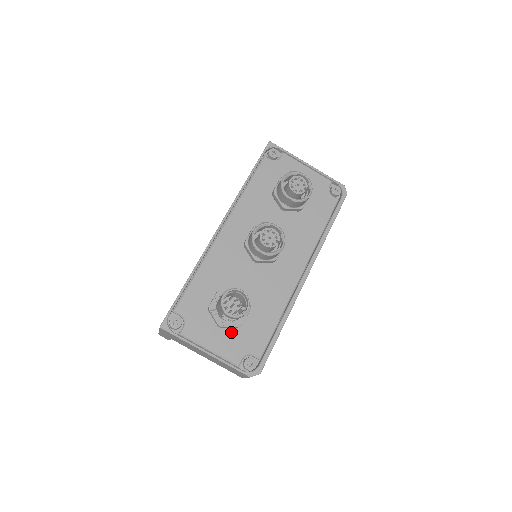
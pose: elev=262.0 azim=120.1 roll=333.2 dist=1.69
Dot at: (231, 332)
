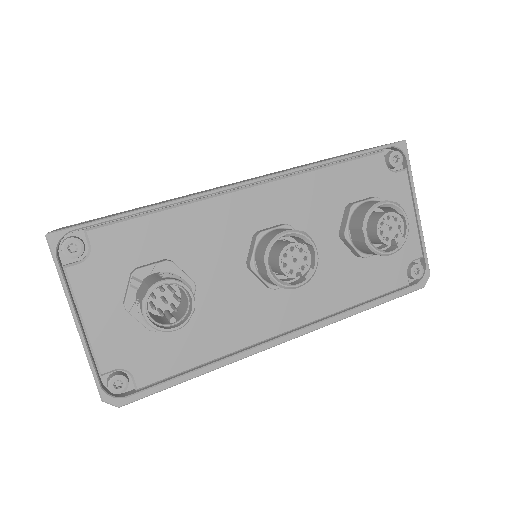
Dot at: (133, 325)
